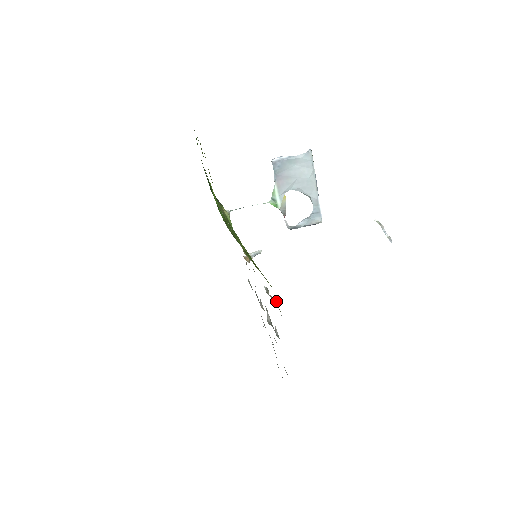
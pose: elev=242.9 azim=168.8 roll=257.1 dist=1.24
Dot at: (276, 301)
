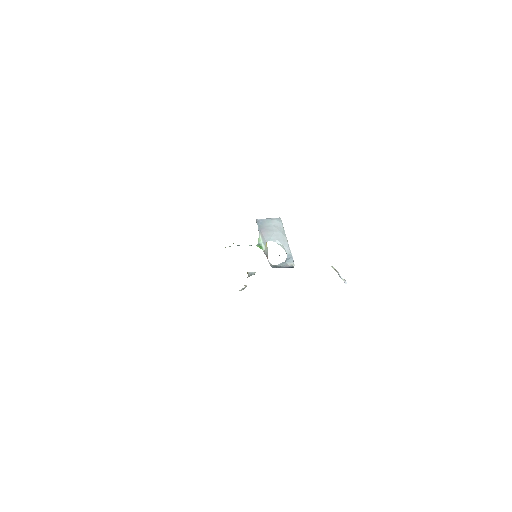
Dot at: occluded
